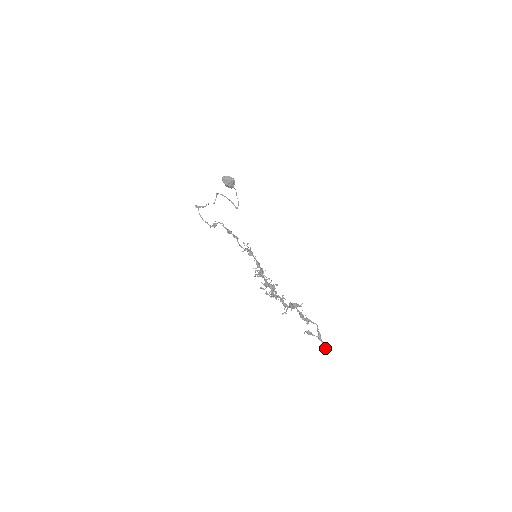
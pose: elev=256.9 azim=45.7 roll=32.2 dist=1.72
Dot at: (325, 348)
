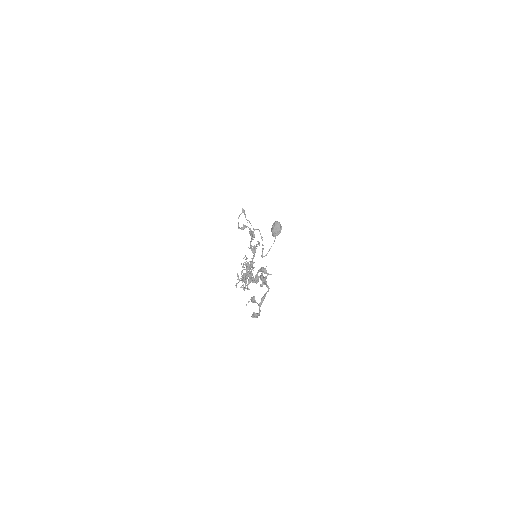
Dot at: (257, 313)
